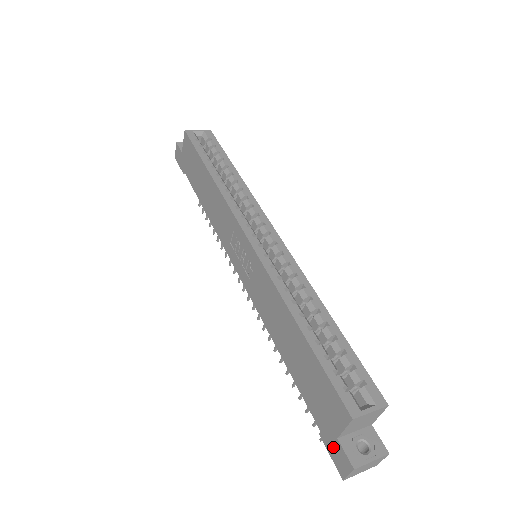
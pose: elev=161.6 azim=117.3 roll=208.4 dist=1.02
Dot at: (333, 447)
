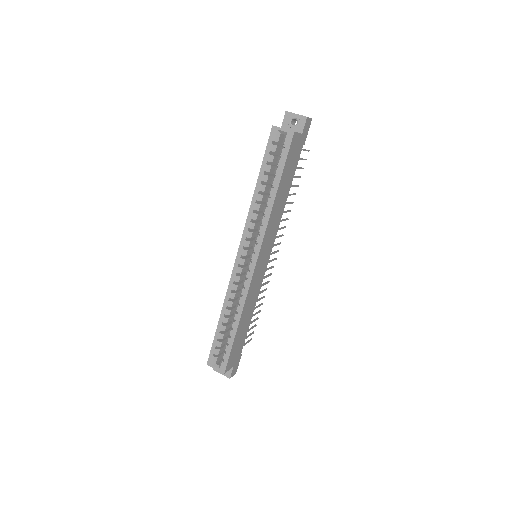
Dot at: occluded
